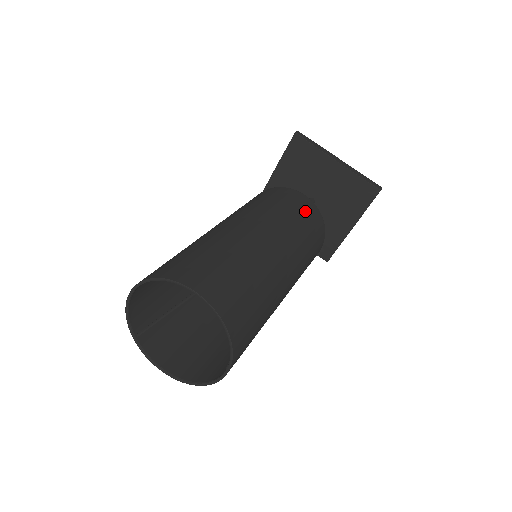
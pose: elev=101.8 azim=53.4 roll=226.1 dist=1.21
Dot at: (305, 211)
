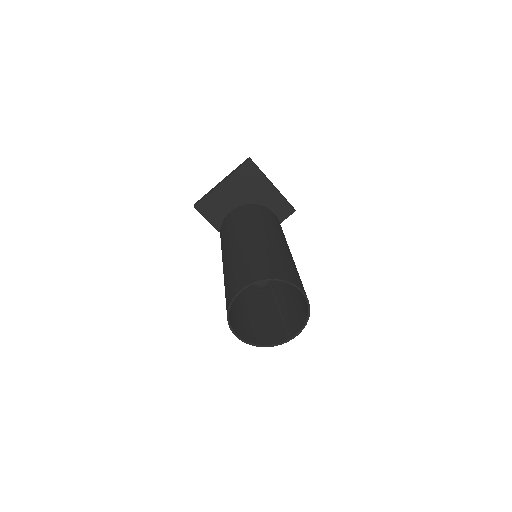
Dot at: (281, 227)
